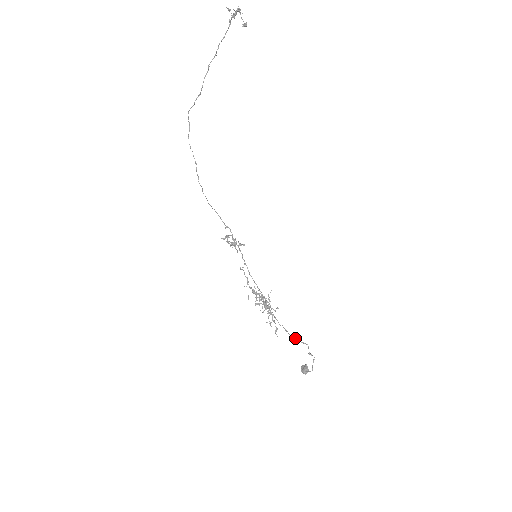
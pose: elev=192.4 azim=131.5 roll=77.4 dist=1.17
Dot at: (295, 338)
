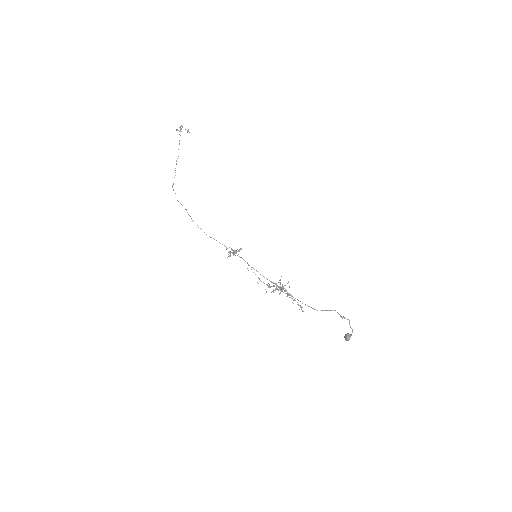
Dot at: (322, 310)
